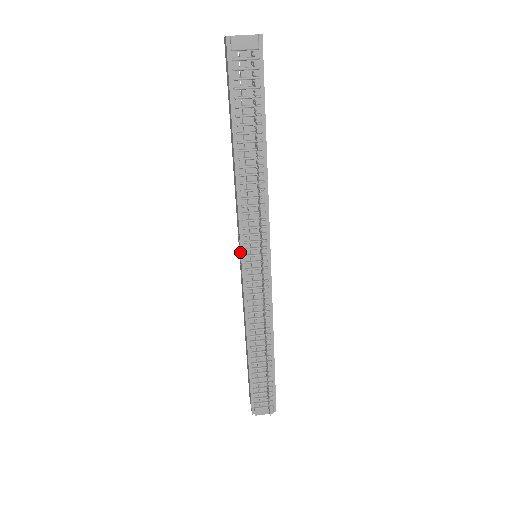
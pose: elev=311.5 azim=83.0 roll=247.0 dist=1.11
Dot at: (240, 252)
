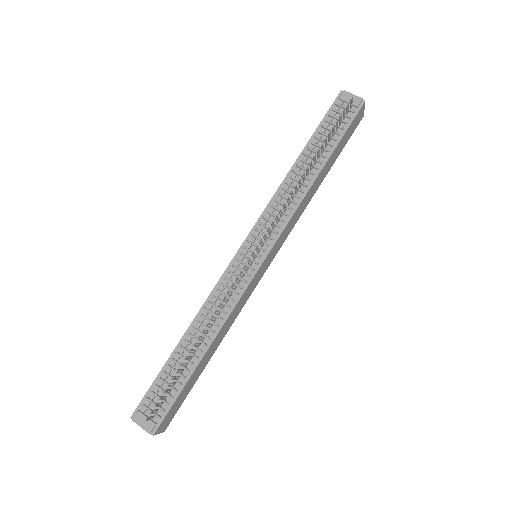
Dot at: (247, 239)
